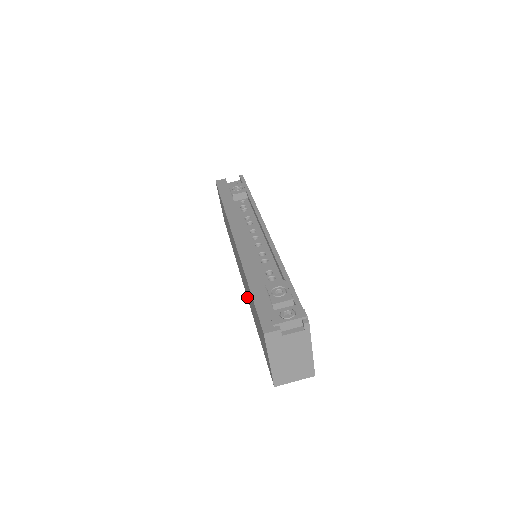
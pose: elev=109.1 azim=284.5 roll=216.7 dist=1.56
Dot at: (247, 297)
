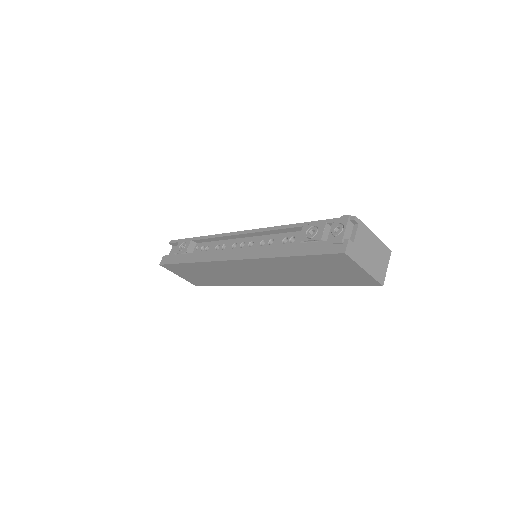
Dot at: (284, 285)
